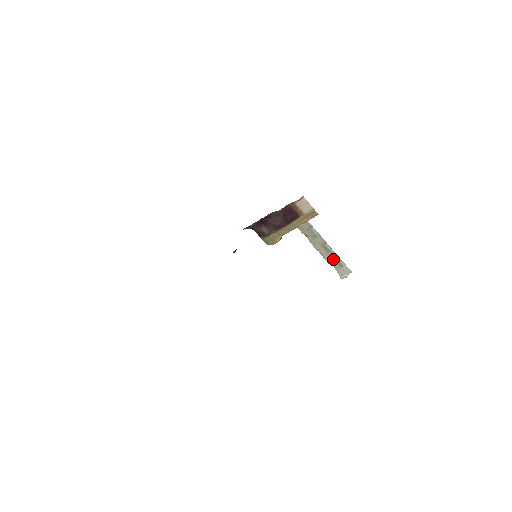
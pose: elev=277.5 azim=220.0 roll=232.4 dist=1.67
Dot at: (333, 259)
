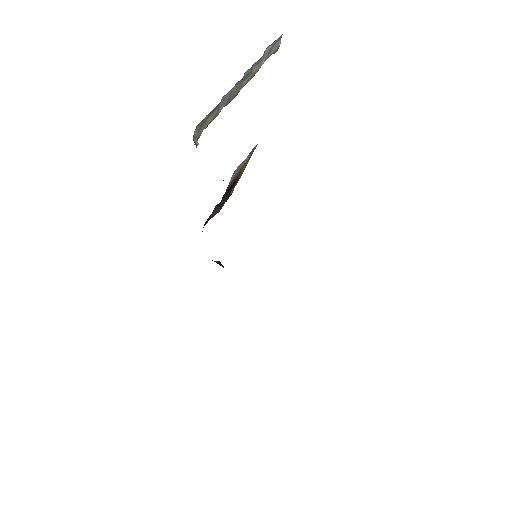
Dot at: (259, 64)
